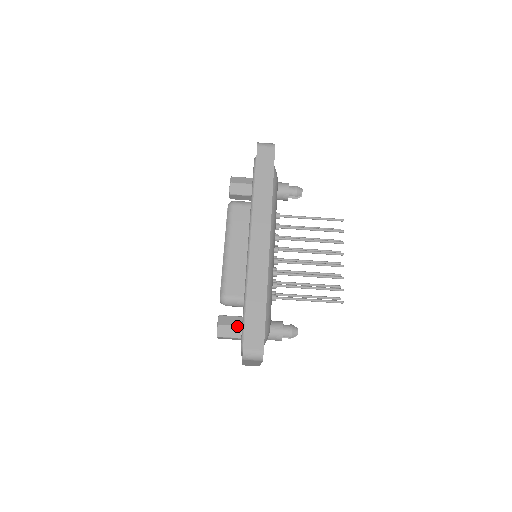
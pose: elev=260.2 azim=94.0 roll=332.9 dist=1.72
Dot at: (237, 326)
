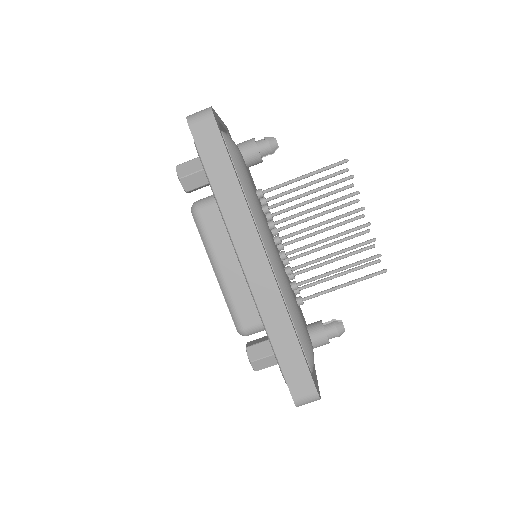
Dot at: (272, 355)
